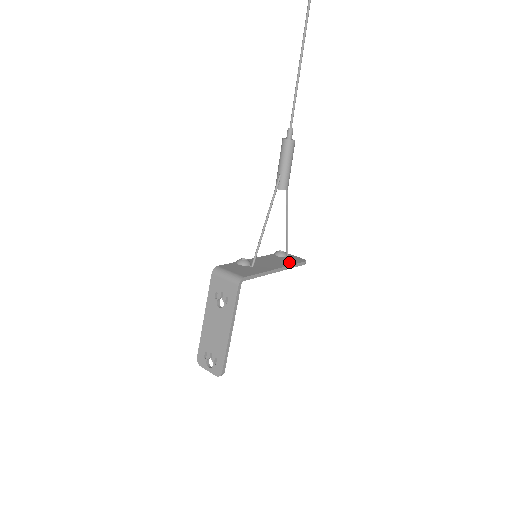
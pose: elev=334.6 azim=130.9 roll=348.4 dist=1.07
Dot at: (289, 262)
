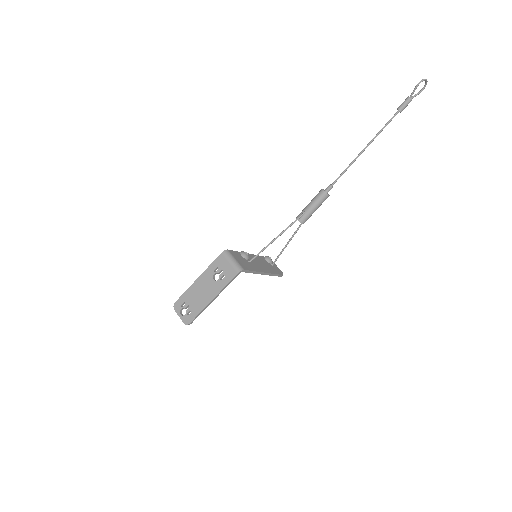
Dot at: (273, 270)
